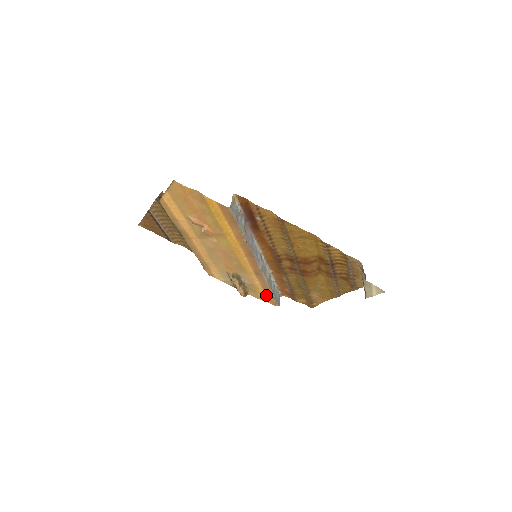
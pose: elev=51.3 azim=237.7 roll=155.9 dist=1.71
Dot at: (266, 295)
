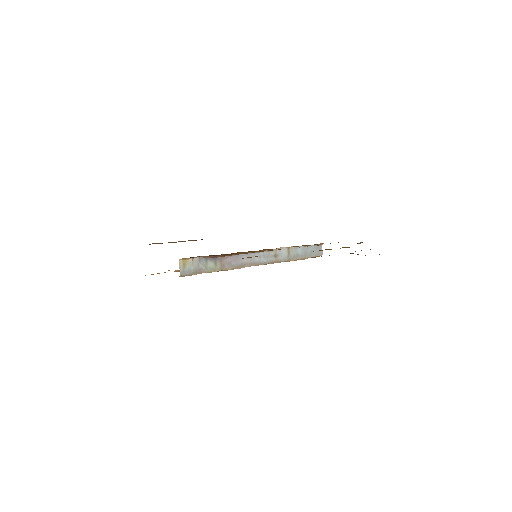
Dot at: occluded
